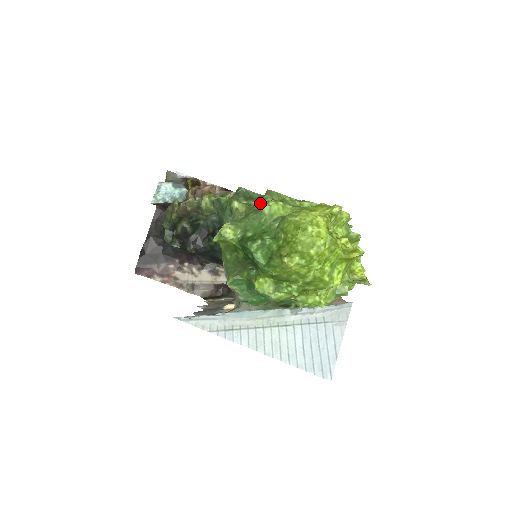
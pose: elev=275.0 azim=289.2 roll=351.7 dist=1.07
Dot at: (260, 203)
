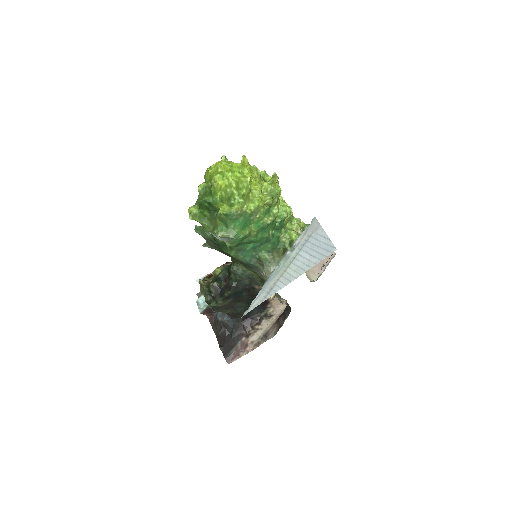
Dot at: occluded
